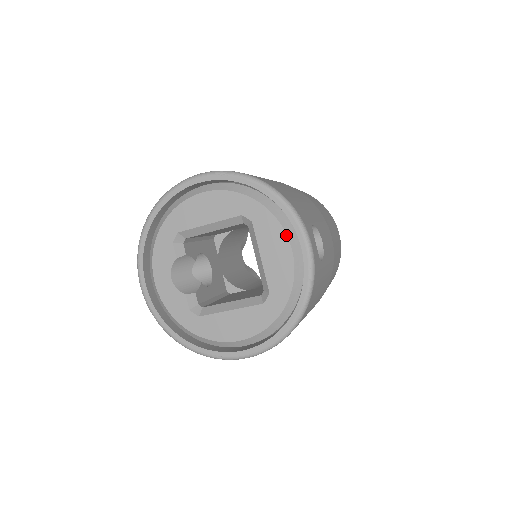
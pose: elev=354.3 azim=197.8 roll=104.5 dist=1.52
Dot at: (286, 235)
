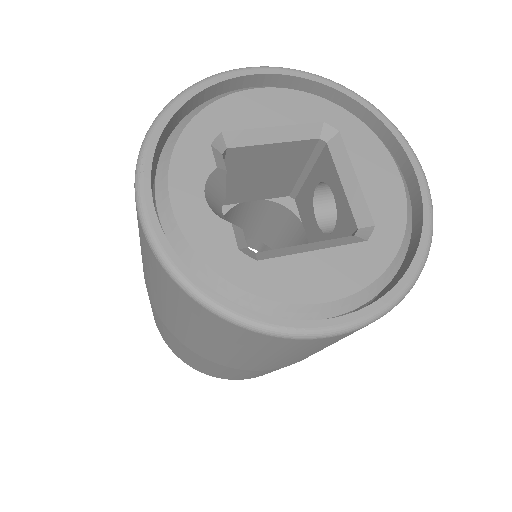
Dot at: (388, 152)
